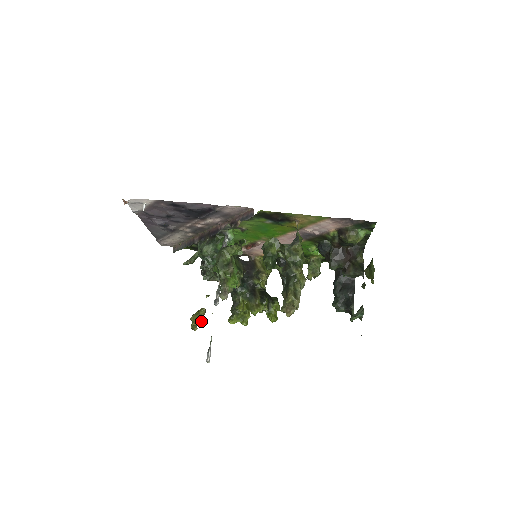
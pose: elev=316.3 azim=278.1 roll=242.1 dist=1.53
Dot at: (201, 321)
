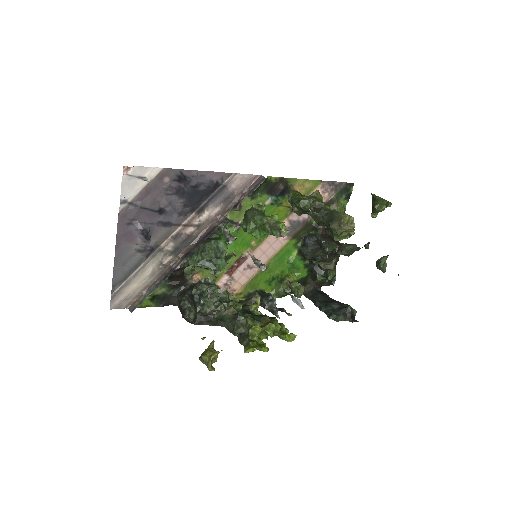
Dot at: (216, 356)
